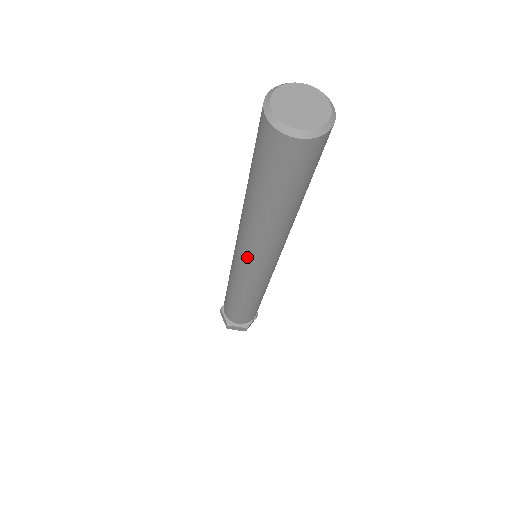
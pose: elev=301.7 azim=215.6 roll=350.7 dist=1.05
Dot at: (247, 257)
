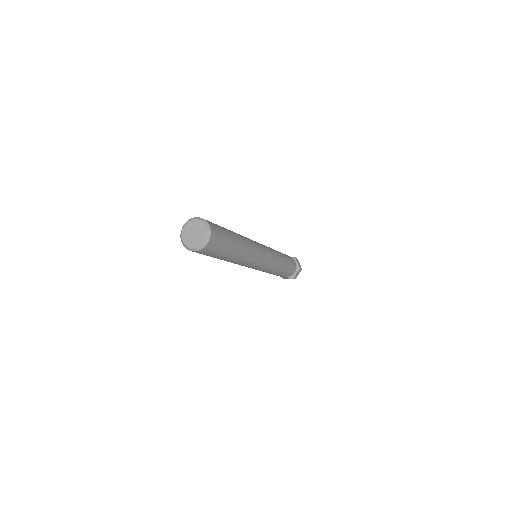
Dot at: (253, 265)
